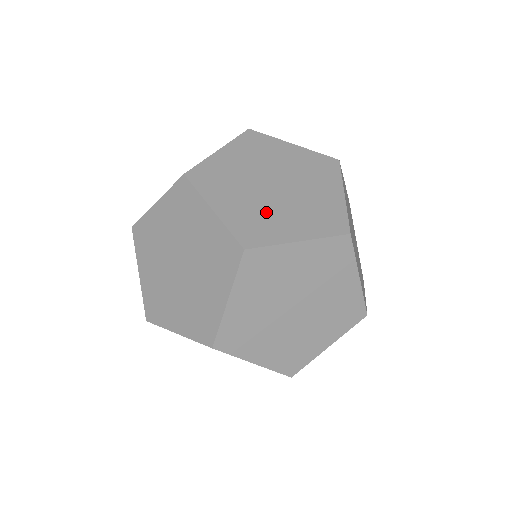
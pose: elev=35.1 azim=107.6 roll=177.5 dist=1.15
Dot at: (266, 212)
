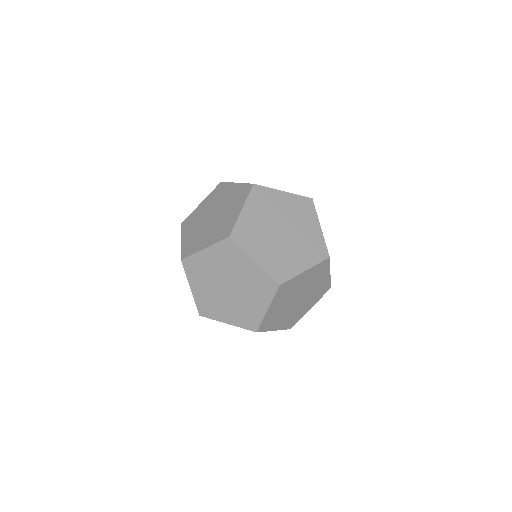
Dot at: occluded
